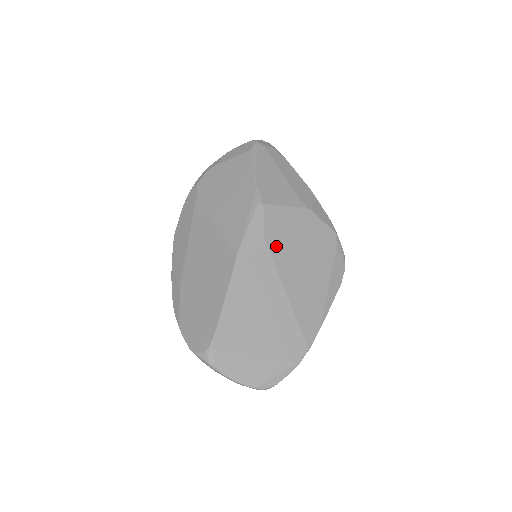
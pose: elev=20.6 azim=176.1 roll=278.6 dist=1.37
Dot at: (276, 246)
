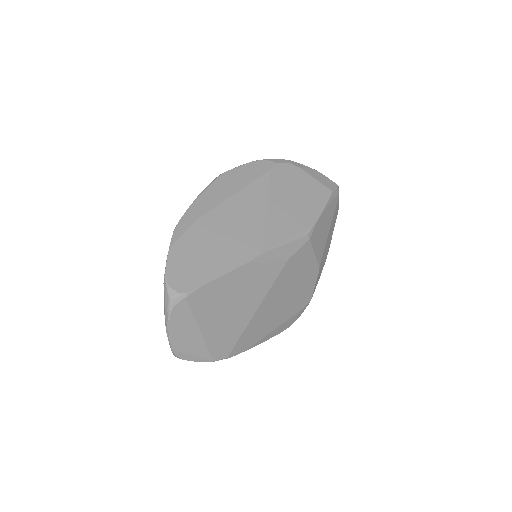
Dot at: (286, 273)
